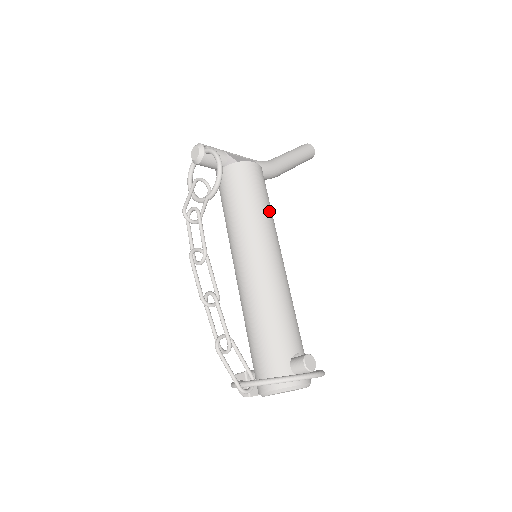
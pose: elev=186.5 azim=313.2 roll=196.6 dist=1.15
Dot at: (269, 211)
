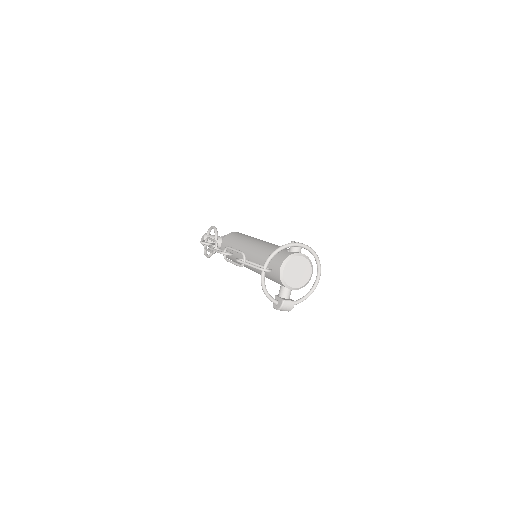
Dot at: occluded
